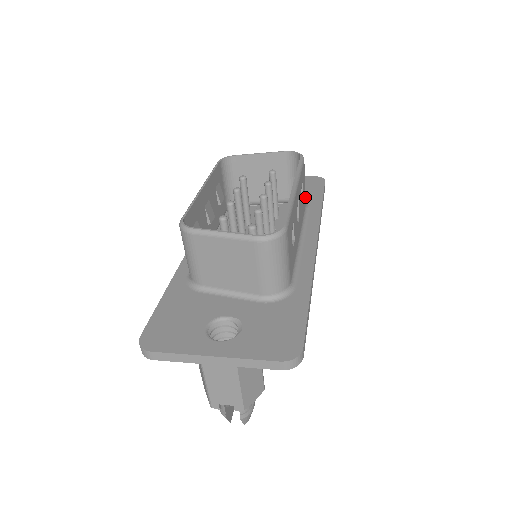
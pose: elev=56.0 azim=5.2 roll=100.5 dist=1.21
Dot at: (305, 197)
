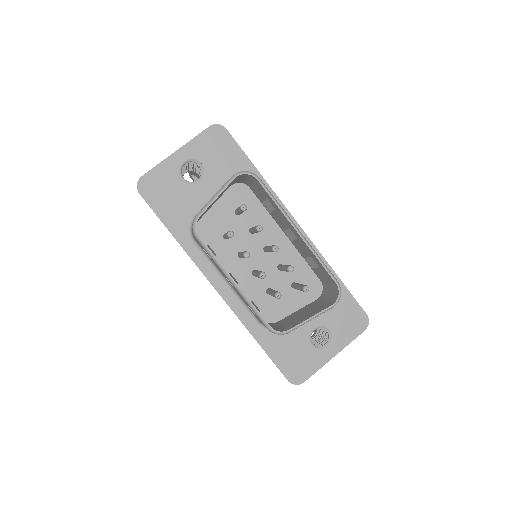
Dot at: occluded
